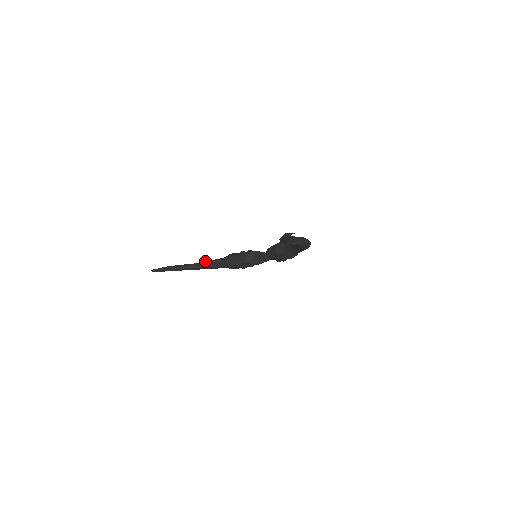
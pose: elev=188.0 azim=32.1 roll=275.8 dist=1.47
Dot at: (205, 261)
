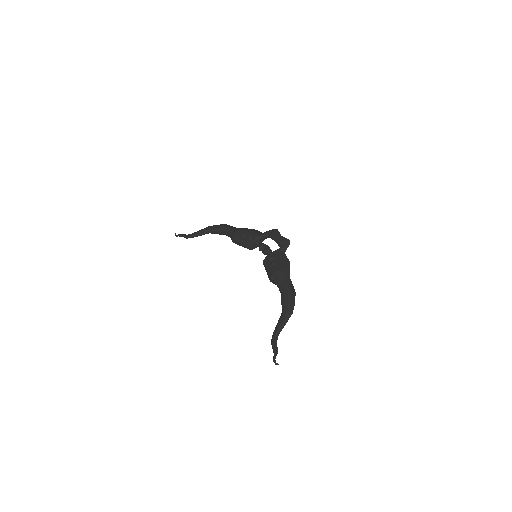
Dot at: (215, 229)
